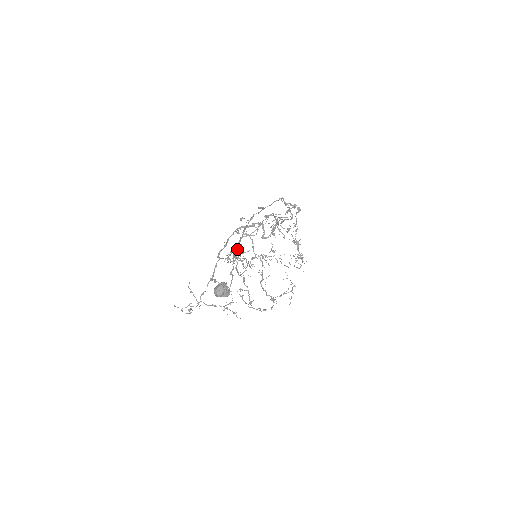
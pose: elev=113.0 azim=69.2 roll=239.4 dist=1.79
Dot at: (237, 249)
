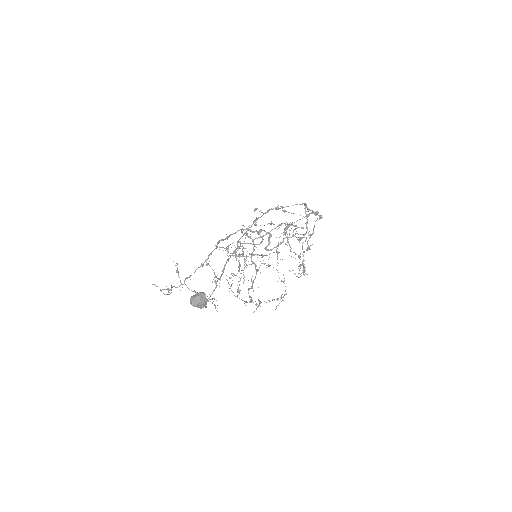
Dot at: occluded
